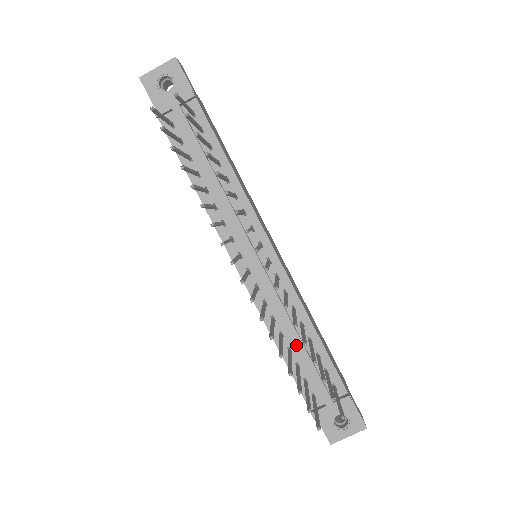
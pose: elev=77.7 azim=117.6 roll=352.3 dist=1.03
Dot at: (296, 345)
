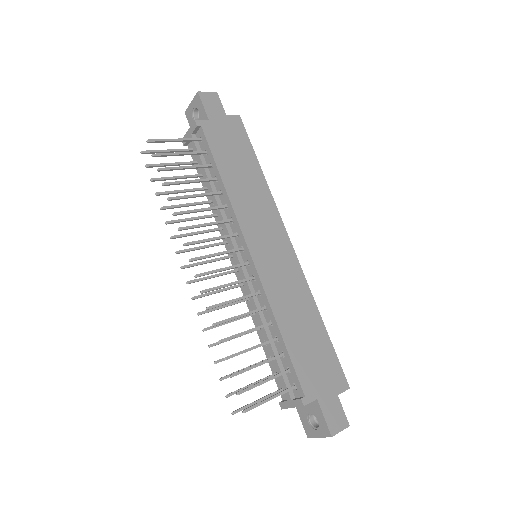
Dot at: (265, 340)
